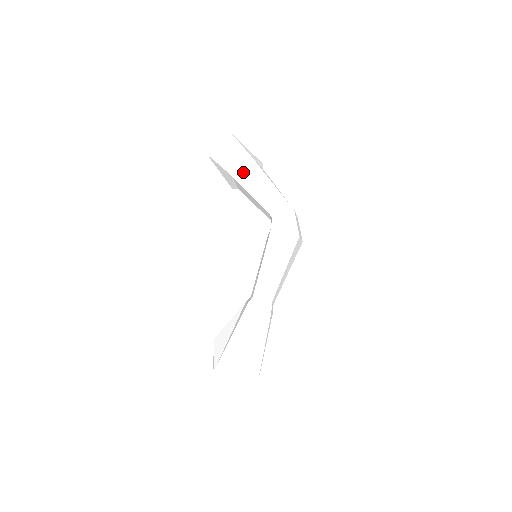
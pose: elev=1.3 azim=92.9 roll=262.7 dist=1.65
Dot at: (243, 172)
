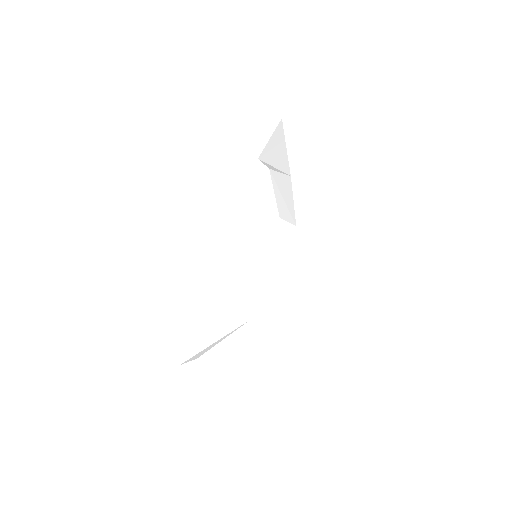
Dot at: (302, 176)
